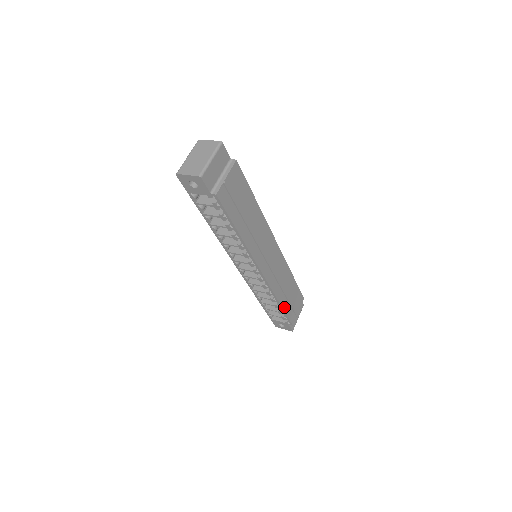
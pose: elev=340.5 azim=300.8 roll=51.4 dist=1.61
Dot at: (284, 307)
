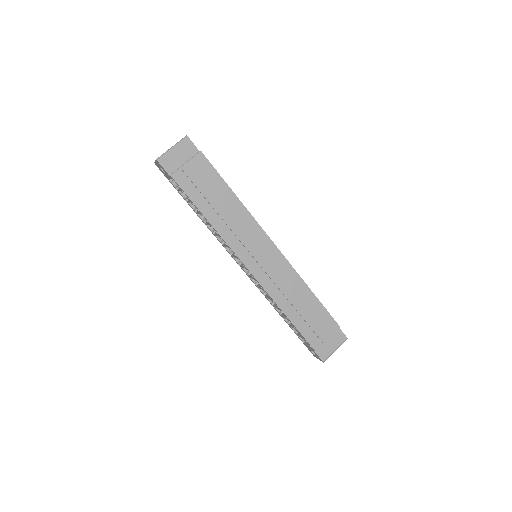
Dot at: (294, 321)
